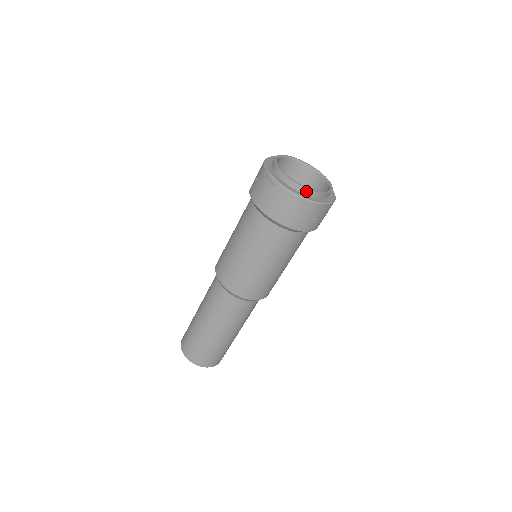
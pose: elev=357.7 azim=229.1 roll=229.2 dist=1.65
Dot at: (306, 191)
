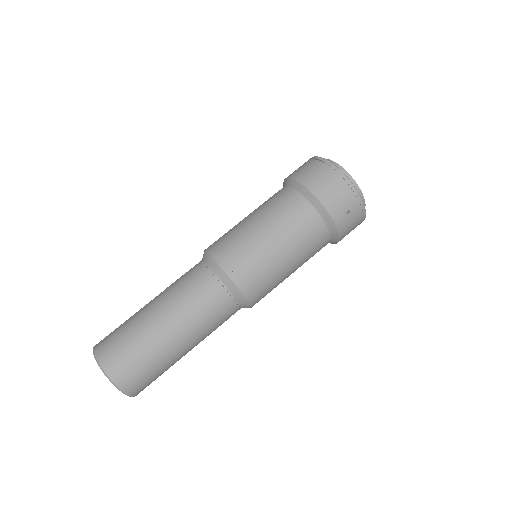
Dot at: (350, 180)
